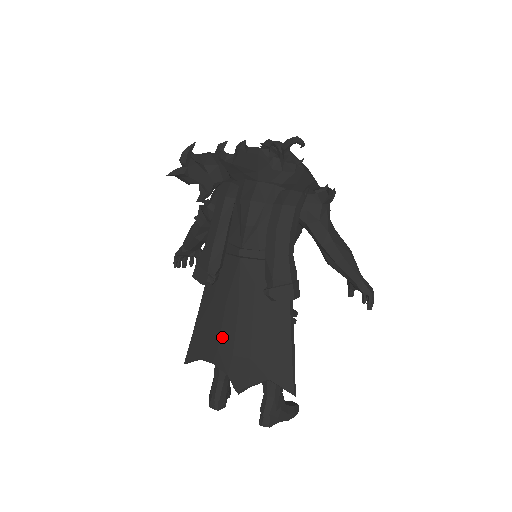
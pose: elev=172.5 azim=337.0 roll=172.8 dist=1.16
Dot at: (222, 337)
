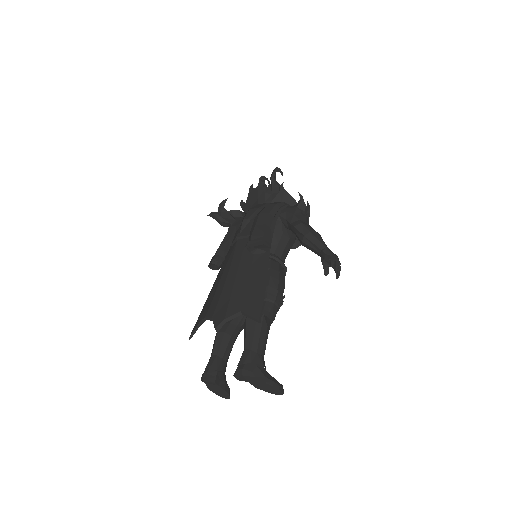
Dot at: (216, 294)
